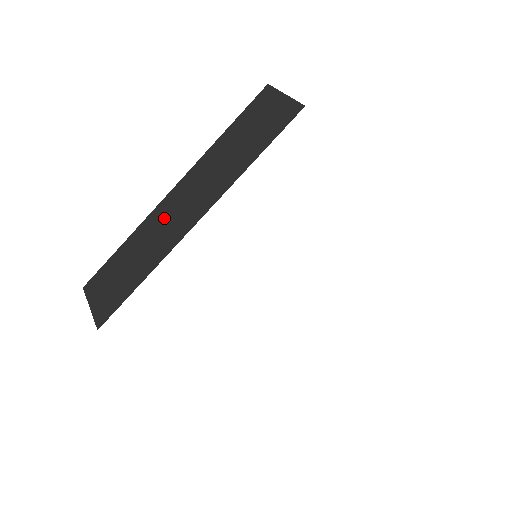
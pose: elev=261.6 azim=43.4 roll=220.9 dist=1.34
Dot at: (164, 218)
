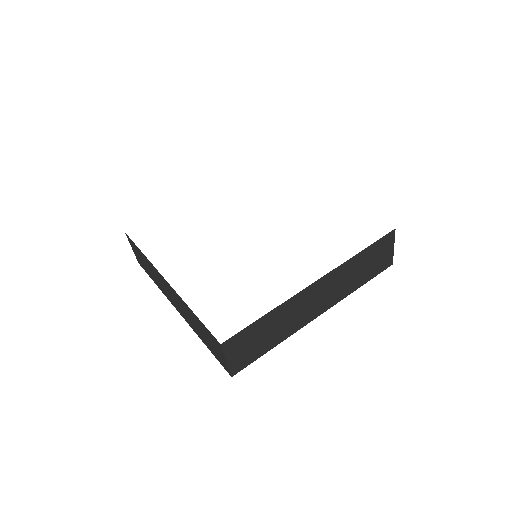
Dot at: occluded
